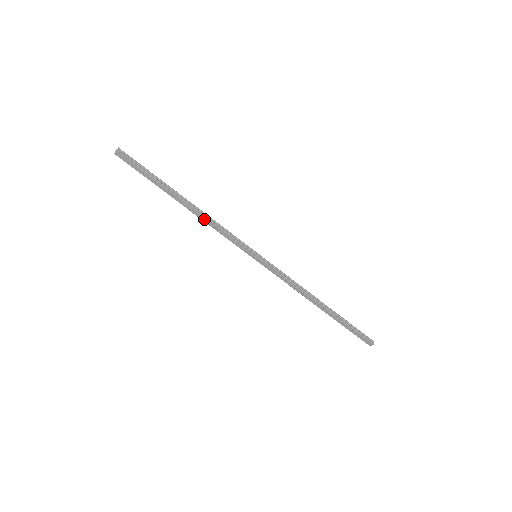
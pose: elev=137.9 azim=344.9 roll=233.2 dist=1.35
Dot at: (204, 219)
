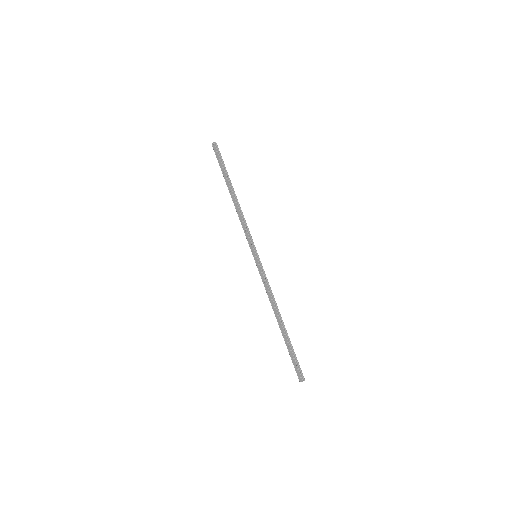
Dot at: (238, 211)
